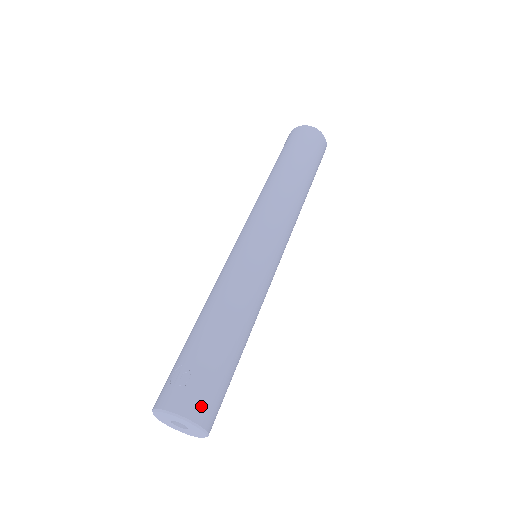
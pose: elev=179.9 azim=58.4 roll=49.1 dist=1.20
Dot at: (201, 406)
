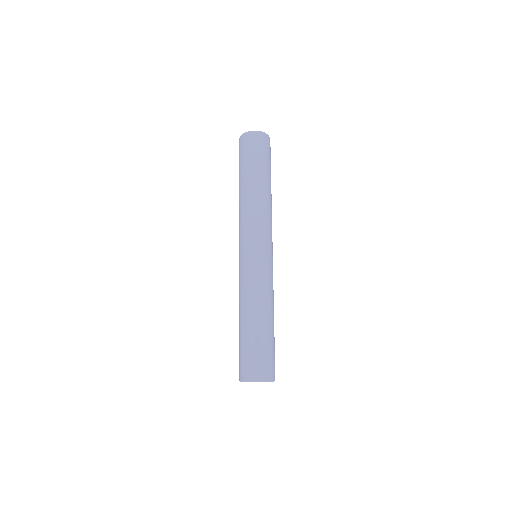
Dot at: (274, 371)
